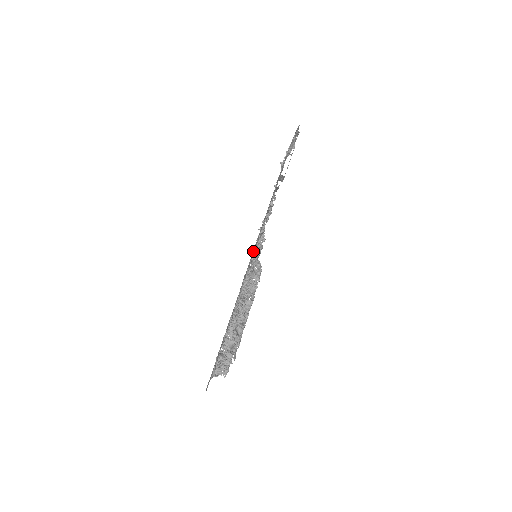
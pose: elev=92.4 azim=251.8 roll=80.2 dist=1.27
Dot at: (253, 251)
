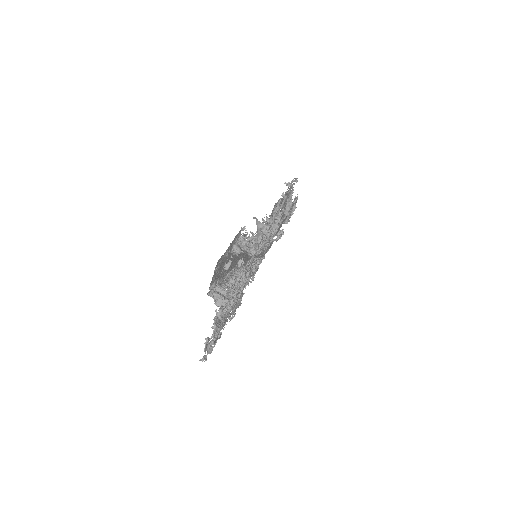
Dot at: (251, 257)
